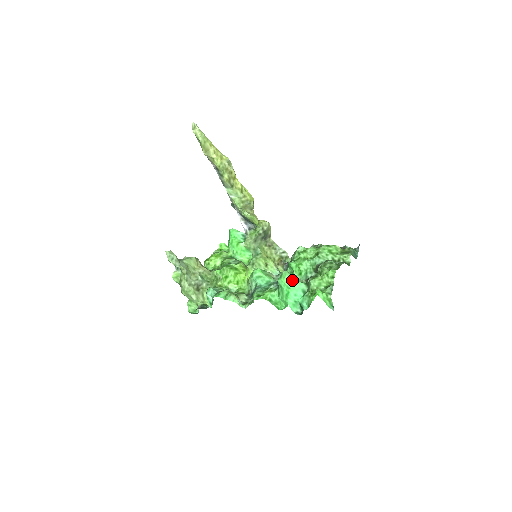
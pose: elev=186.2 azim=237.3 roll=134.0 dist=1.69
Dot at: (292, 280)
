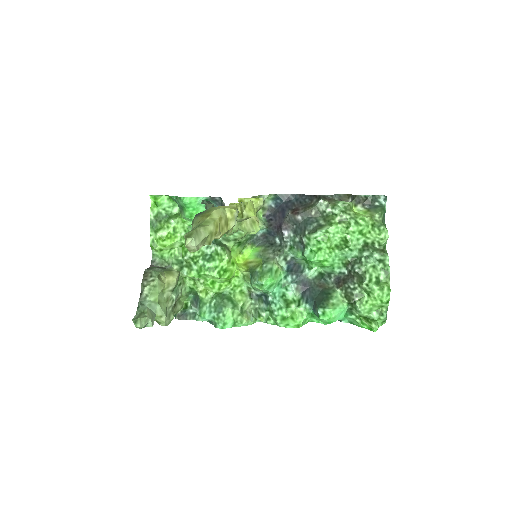
Dot at: (338, 315)
